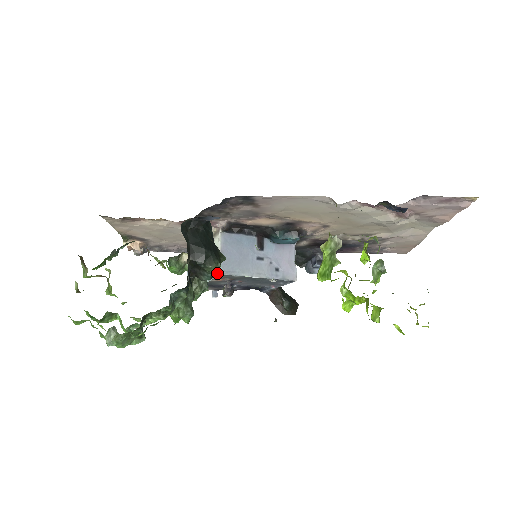
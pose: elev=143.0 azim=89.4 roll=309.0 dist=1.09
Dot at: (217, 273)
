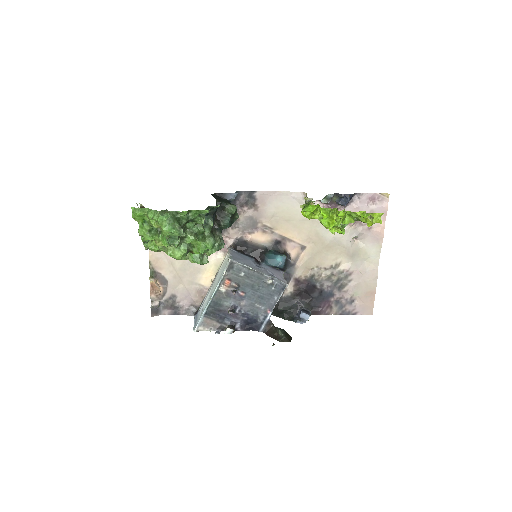
Dot at: (227, 265)
